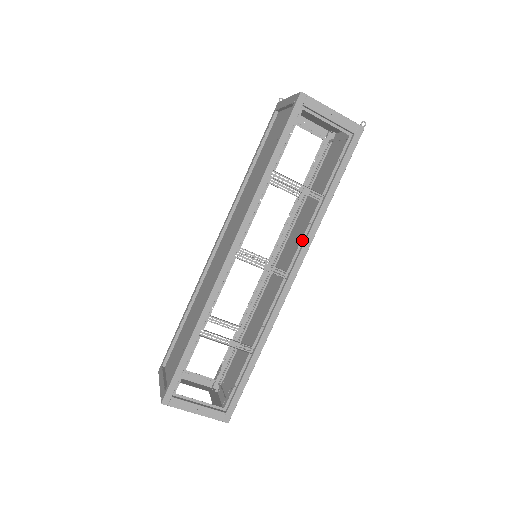
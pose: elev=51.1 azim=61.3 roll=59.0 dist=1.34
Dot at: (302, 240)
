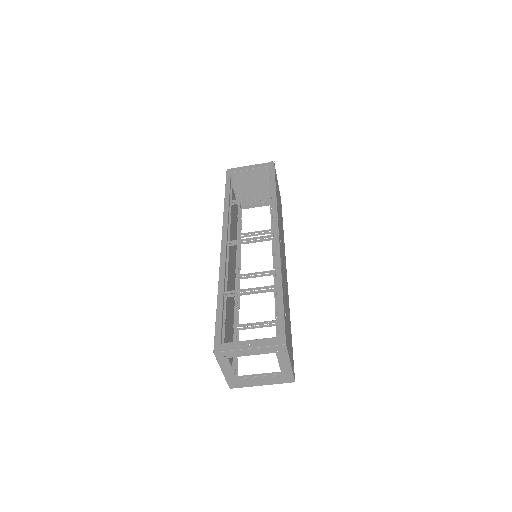
Dot at: (271, 217)
